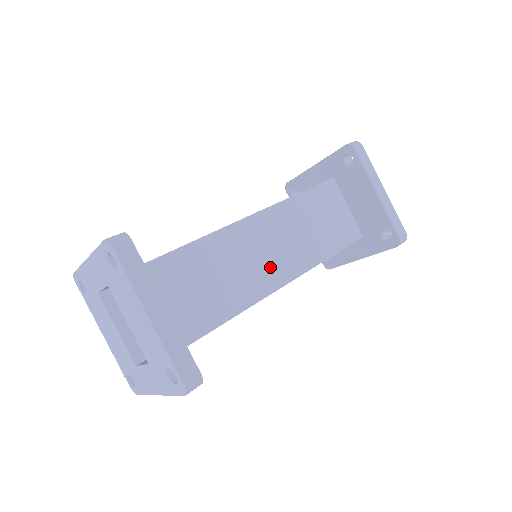
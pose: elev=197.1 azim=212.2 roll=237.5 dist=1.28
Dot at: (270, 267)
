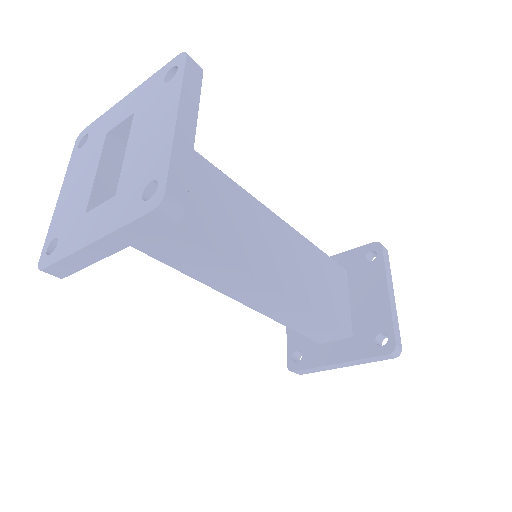
Dot at: (270, 263)
